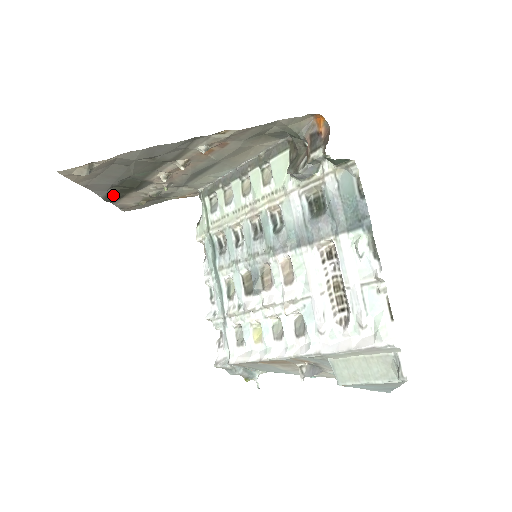
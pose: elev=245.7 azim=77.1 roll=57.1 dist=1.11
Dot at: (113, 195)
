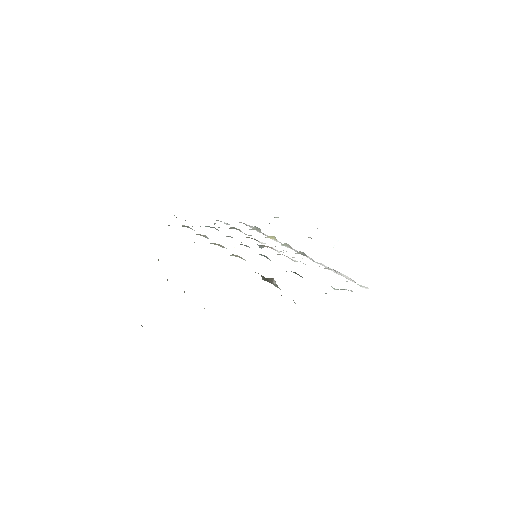
Dot at: occluded
